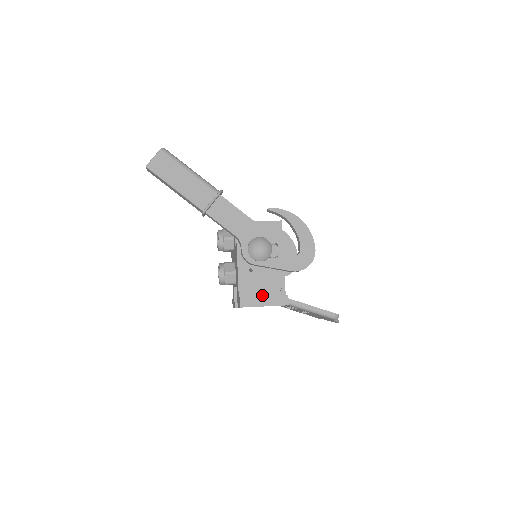
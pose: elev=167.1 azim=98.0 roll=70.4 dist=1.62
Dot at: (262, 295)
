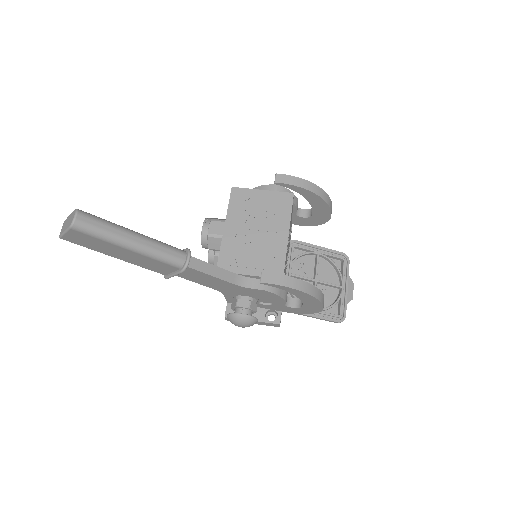
Dot at: occluded
